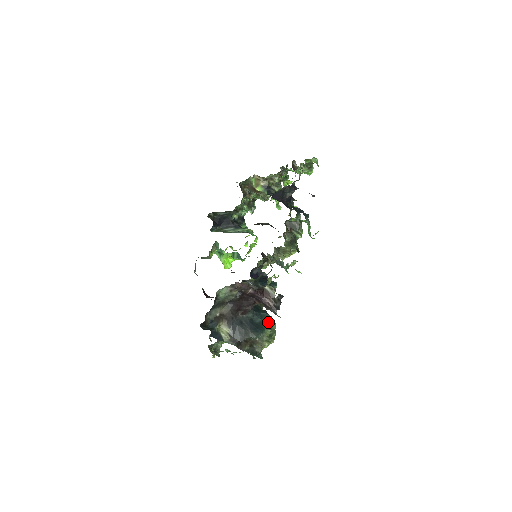
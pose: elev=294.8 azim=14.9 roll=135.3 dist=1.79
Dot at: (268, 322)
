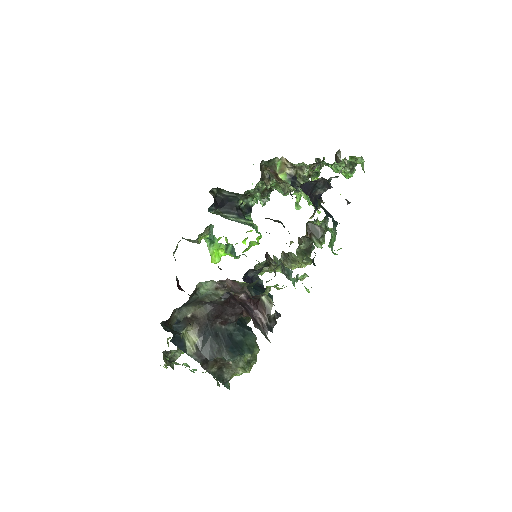
Dot at: (251, 343)
